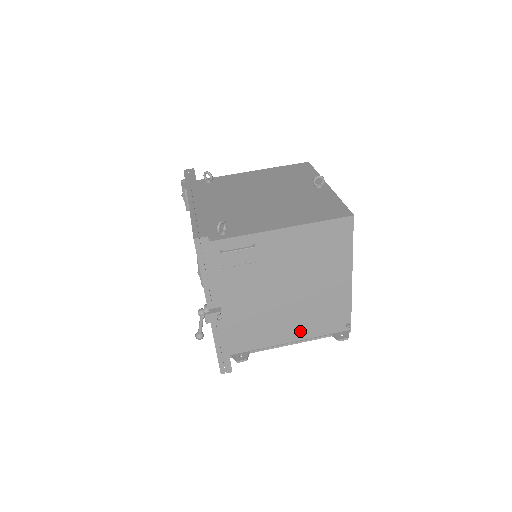
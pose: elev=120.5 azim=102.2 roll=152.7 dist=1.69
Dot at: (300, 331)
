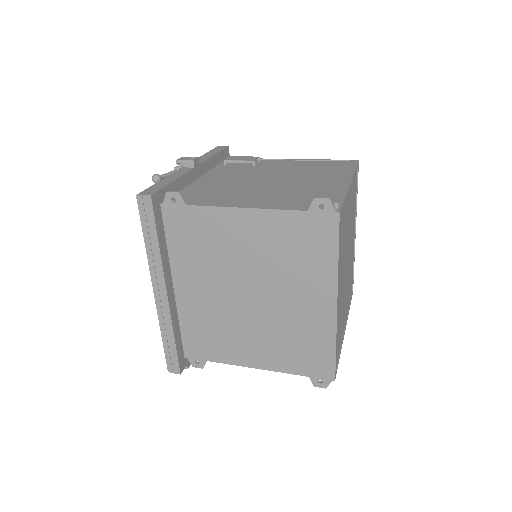
Dot at: (265, 203)
